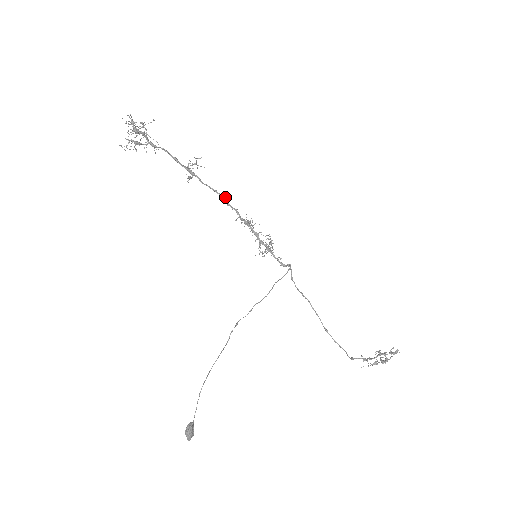
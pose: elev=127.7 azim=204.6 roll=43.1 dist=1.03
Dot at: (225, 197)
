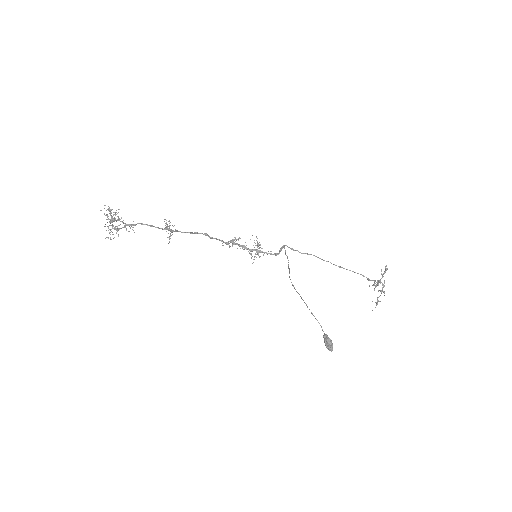
Dot at: (206, 233)
